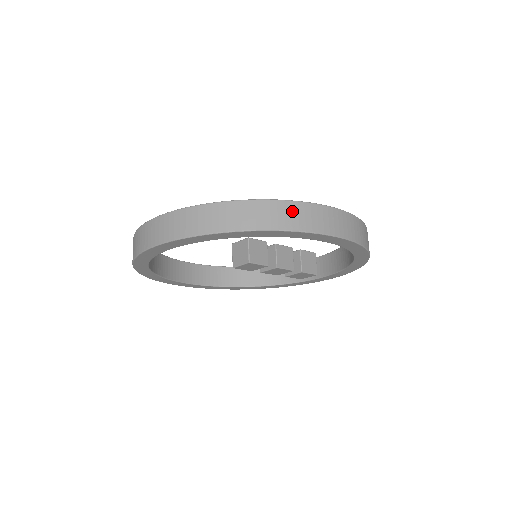
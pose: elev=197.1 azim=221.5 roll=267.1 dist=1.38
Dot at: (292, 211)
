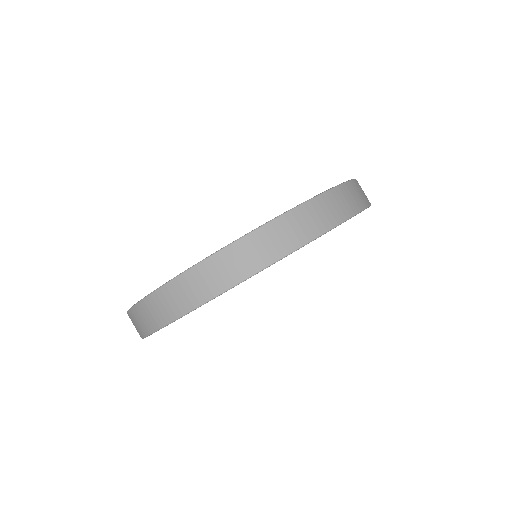
Dot at: (196, 280)
